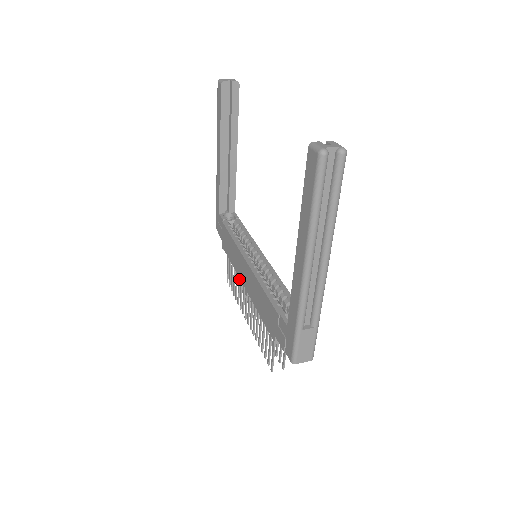
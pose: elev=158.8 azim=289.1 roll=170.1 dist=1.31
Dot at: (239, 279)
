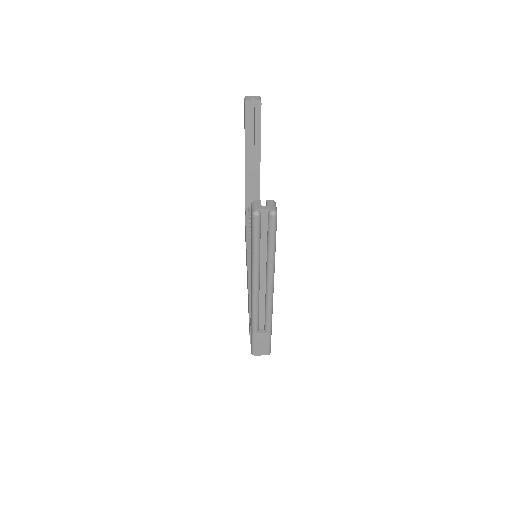
Dot at: occluded
